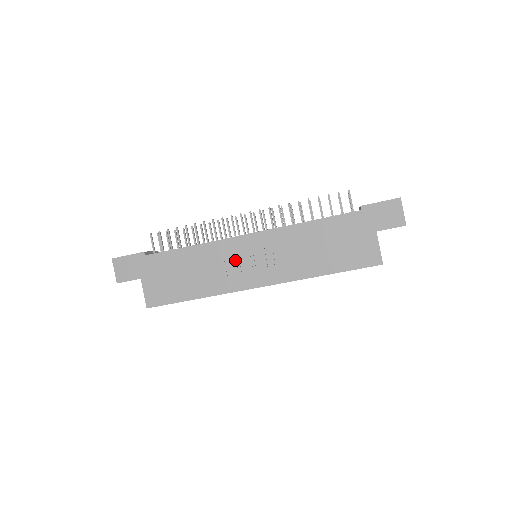
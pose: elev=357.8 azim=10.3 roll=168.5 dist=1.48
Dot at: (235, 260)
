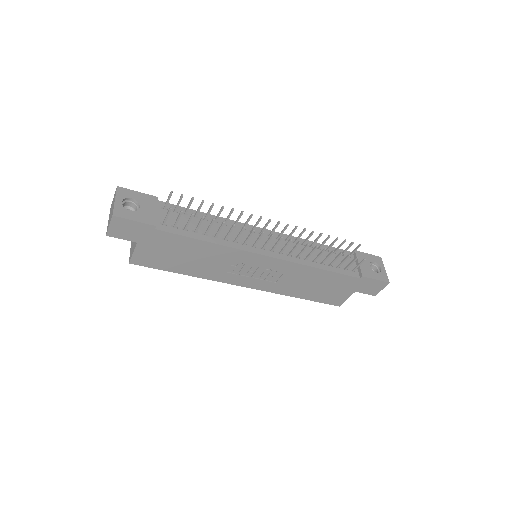
Dot at: (241, 266)
